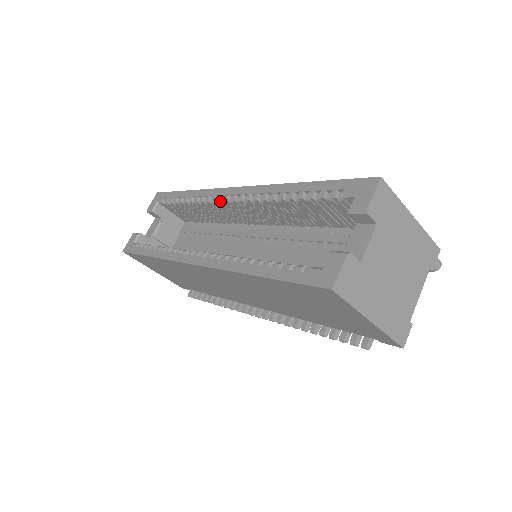
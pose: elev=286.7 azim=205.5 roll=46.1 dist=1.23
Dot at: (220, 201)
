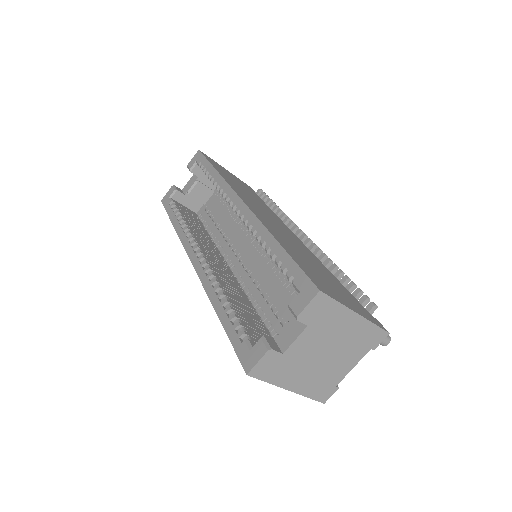
Dot at: occluded
